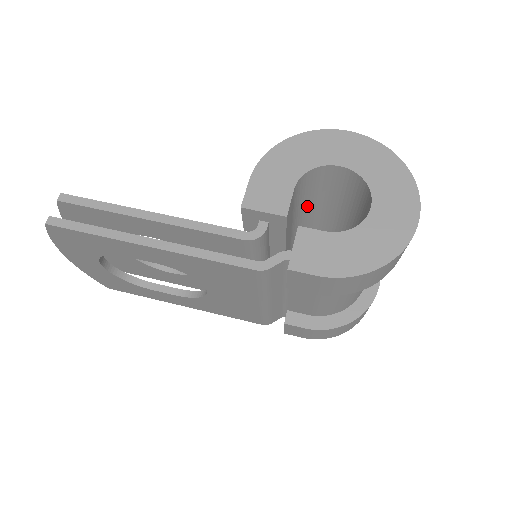
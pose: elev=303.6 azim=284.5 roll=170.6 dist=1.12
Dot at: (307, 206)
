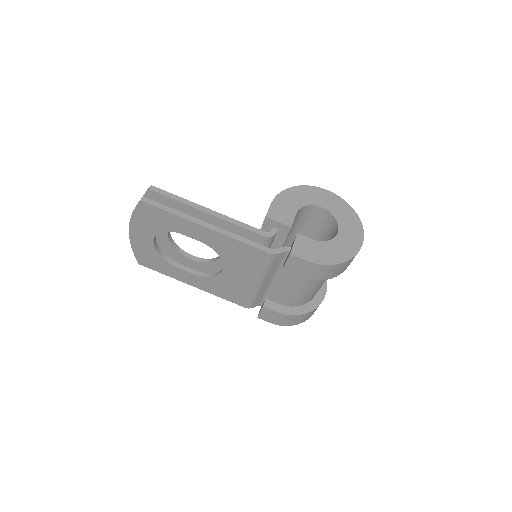
Dot at: (294, 231)
